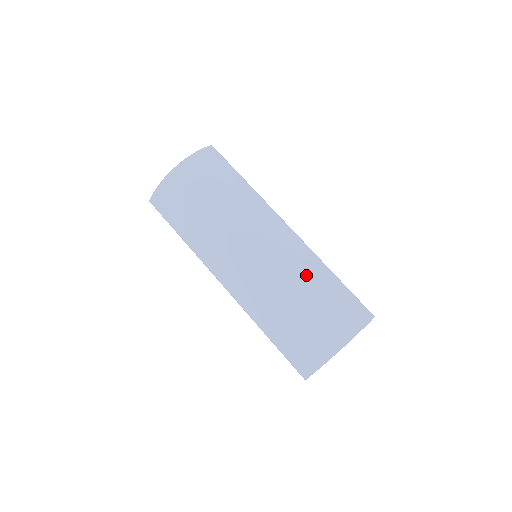
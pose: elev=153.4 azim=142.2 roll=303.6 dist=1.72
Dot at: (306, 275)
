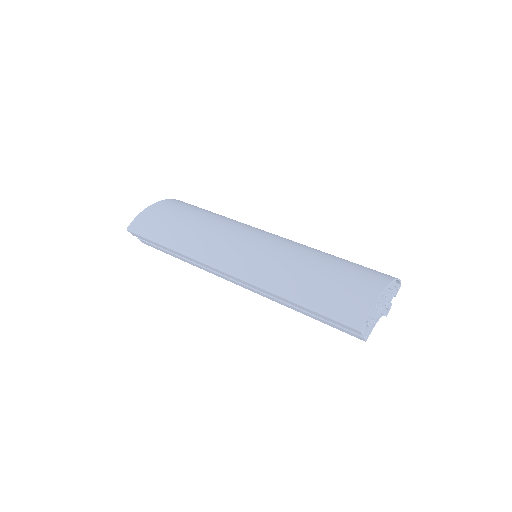
Dot at: (318, 250)
